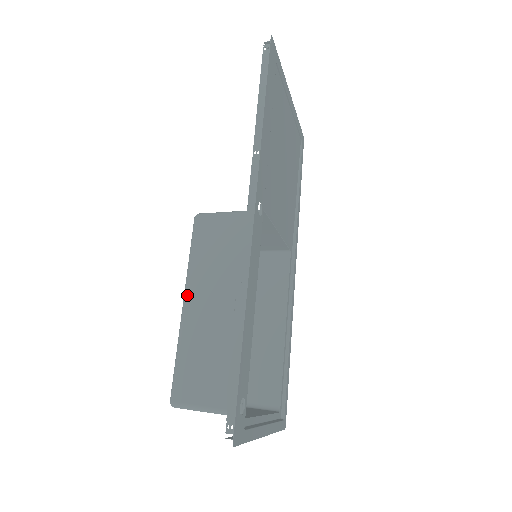
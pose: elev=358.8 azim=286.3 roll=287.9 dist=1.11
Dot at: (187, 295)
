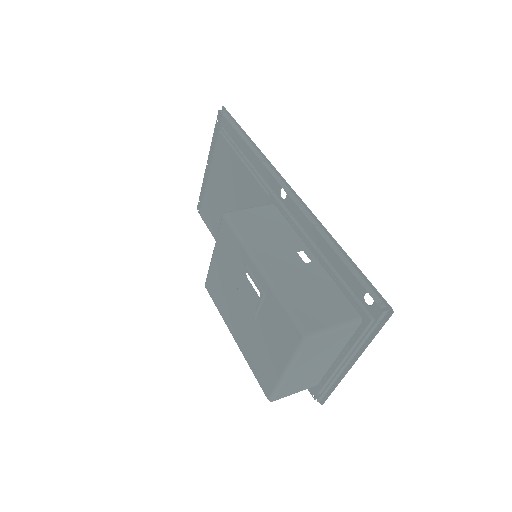
Dot at: (260, 261)
